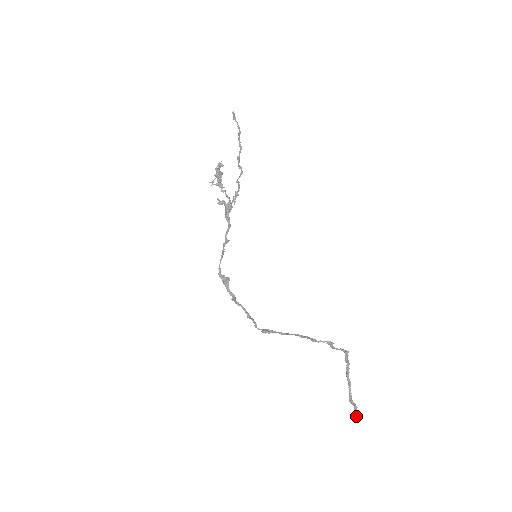
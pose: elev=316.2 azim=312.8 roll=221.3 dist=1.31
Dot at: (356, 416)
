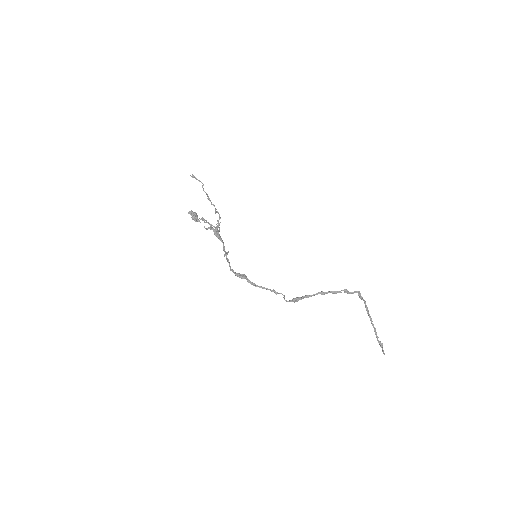
Dot at: (384, 353)
